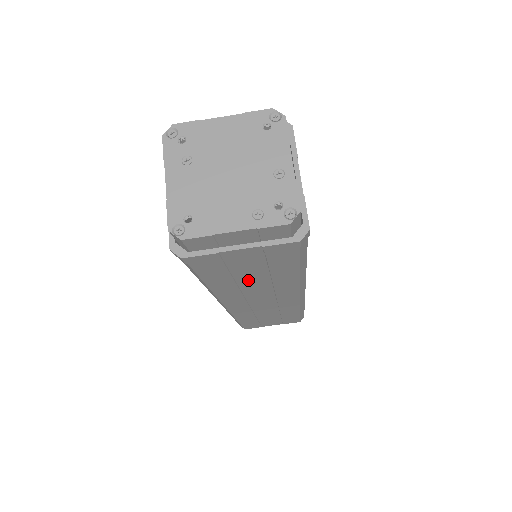
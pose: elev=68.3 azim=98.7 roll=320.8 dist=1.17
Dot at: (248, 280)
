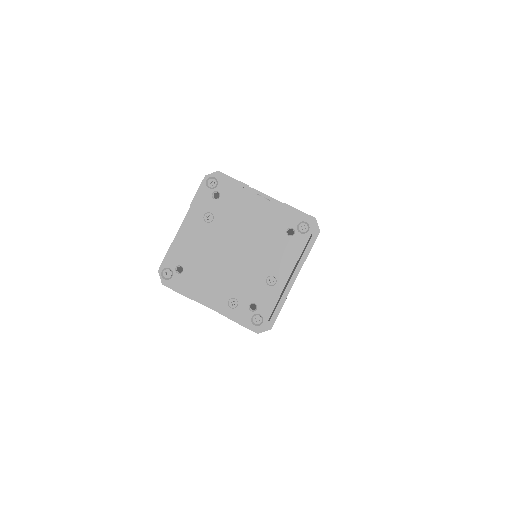
Dot at: occluded
